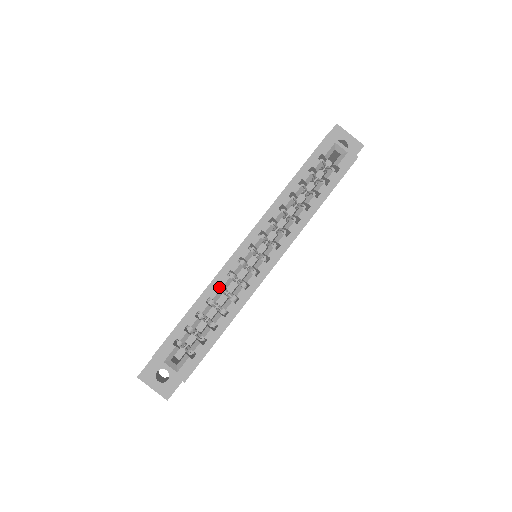
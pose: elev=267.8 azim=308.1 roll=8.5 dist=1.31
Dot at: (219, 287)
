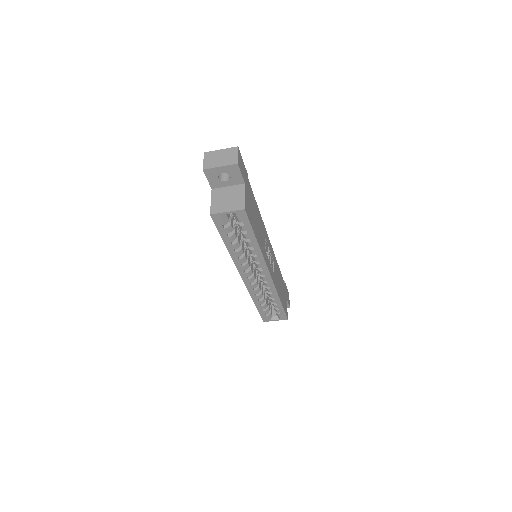
Dot at: occluded
